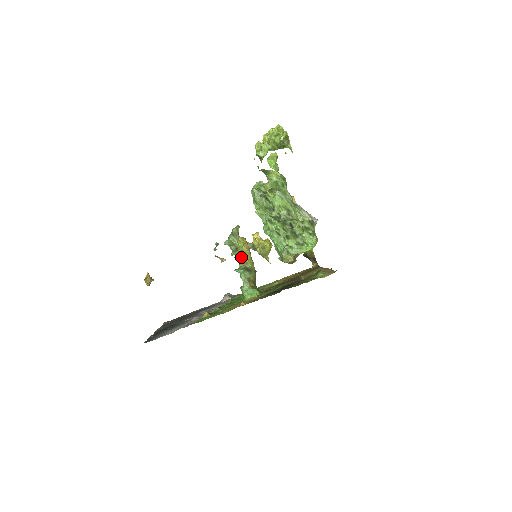
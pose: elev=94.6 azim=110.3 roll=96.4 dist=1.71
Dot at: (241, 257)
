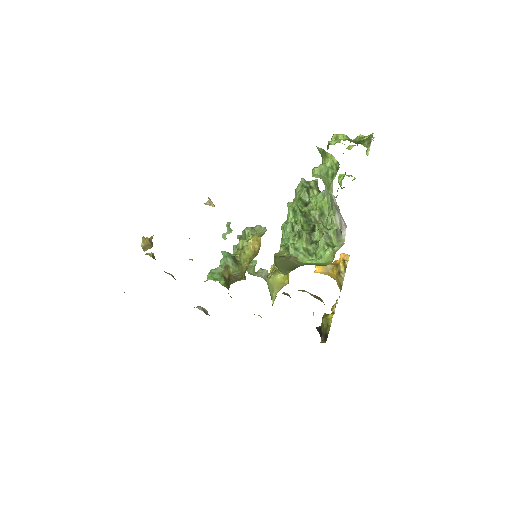
Dot at: (240, 247)
